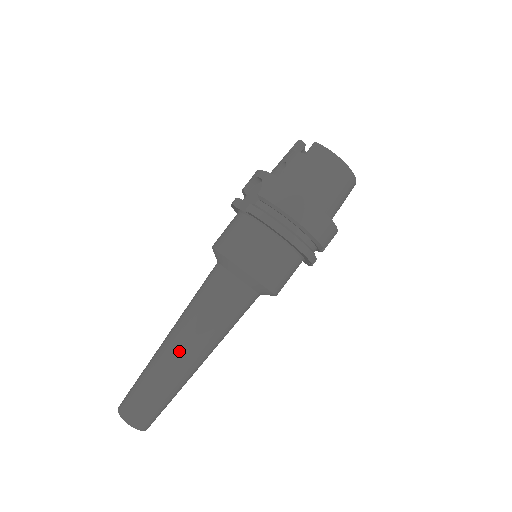
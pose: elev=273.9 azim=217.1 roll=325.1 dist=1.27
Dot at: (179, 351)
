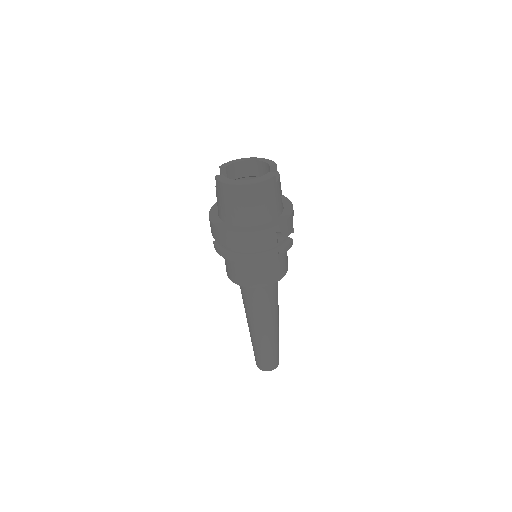
Dot at: (252, 331)
